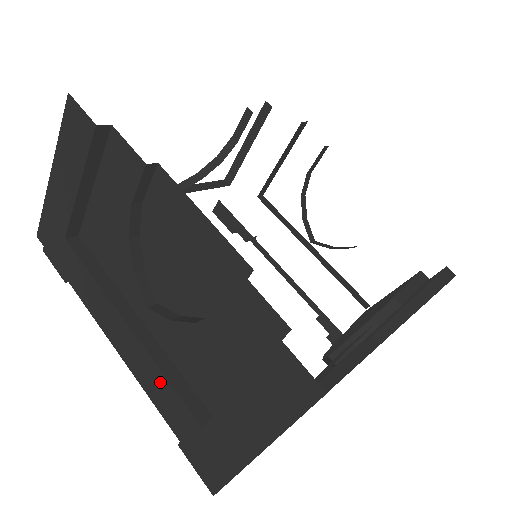
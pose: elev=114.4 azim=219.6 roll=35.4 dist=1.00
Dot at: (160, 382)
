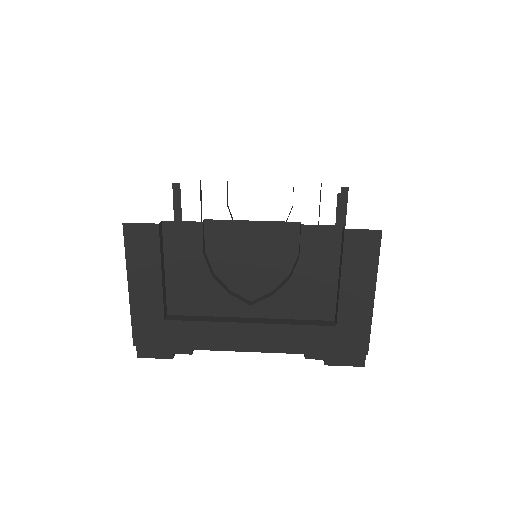
Dot at: (294, 332)
